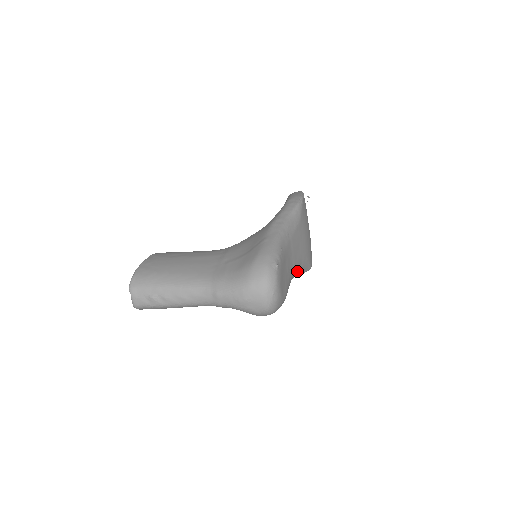
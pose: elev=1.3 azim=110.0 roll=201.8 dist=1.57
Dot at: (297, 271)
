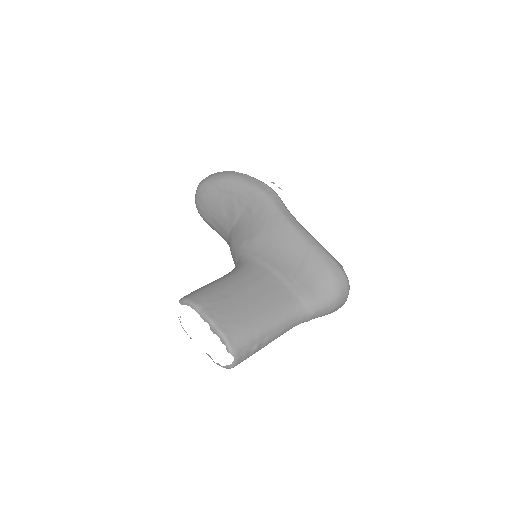
Dot at: occluded
